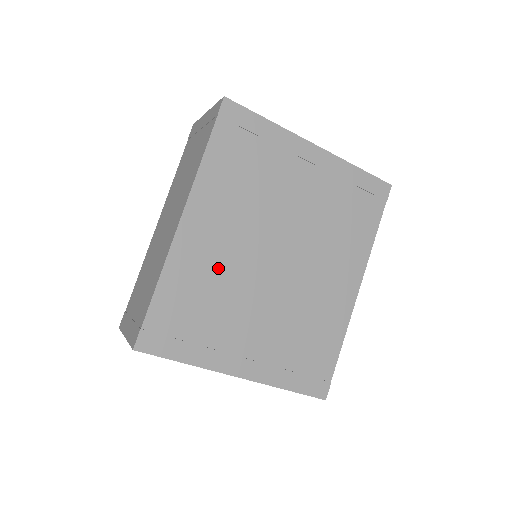
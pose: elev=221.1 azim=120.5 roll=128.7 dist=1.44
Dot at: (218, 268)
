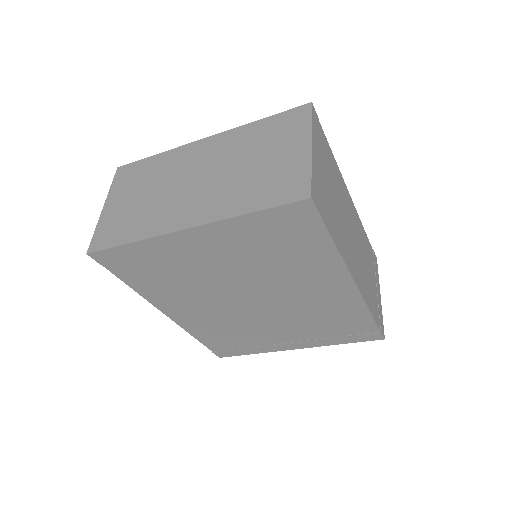
Dot at: (218, 321)
